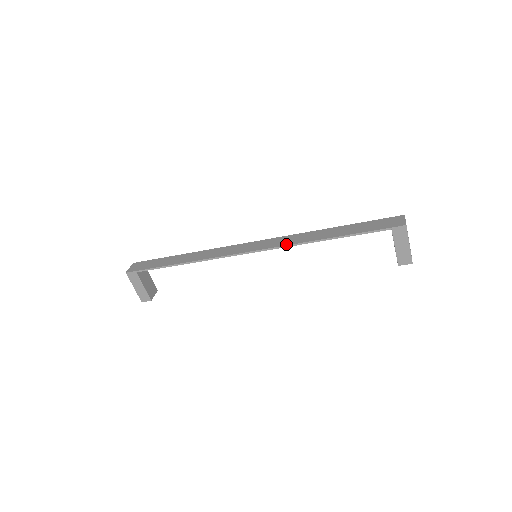
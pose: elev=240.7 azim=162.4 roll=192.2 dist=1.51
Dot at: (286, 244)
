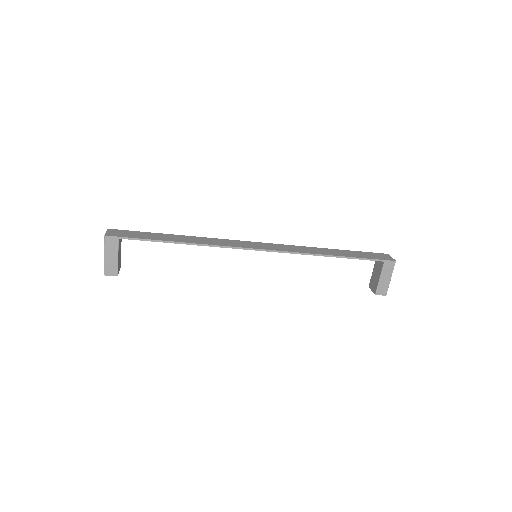
Dot at: (294, 251)
